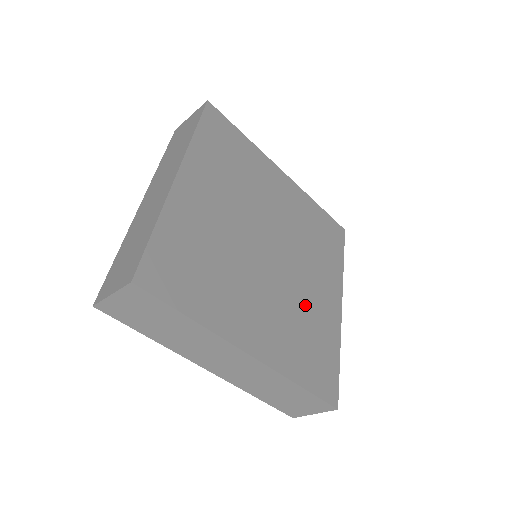
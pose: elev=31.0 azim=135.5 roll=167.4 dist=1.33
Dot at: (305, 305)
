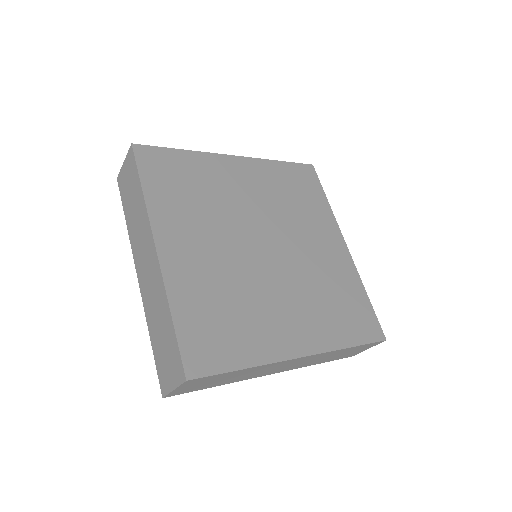
Dot at: (318, 273)
